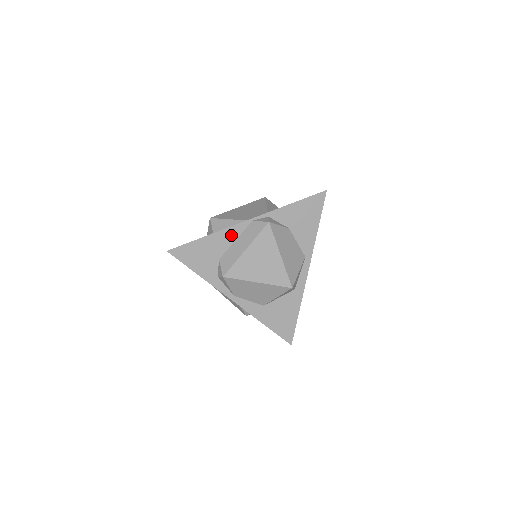
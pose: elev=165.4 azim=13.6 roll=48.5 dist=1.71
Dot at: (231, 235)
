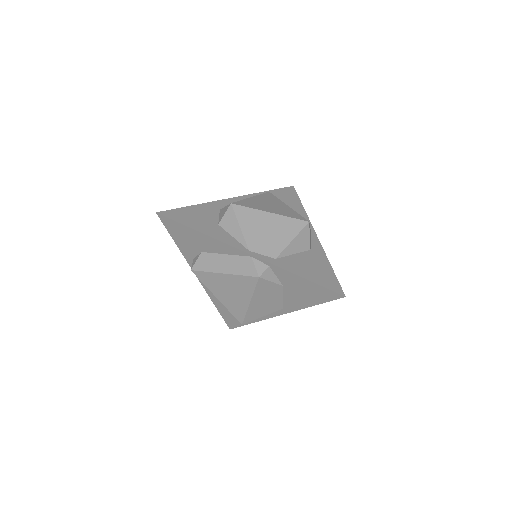
Dot at: (224, 248)
